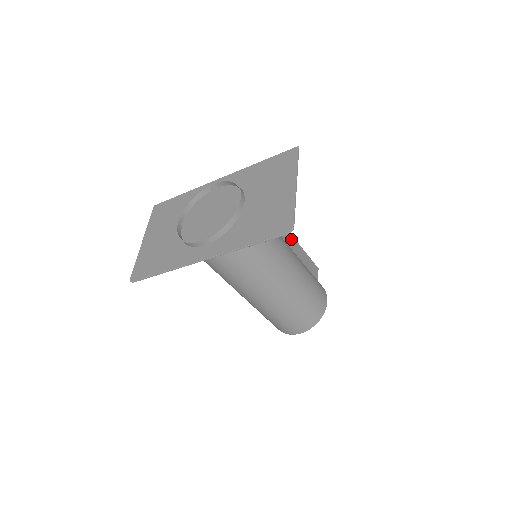
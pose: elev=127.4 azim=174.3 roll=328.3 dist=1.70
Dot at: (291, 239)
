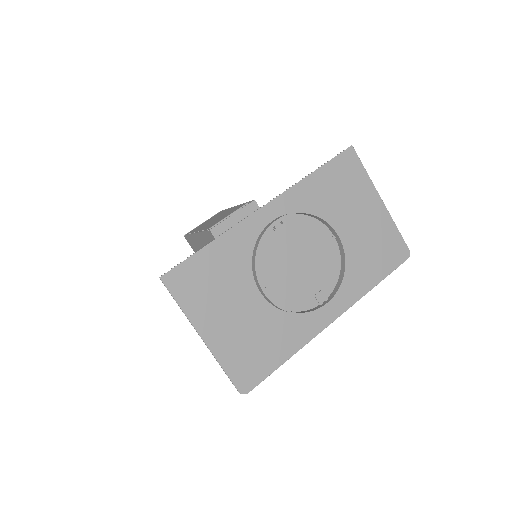
Dot at: occluded
